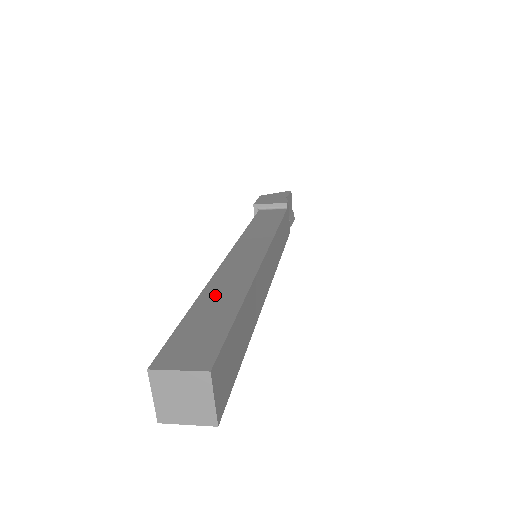
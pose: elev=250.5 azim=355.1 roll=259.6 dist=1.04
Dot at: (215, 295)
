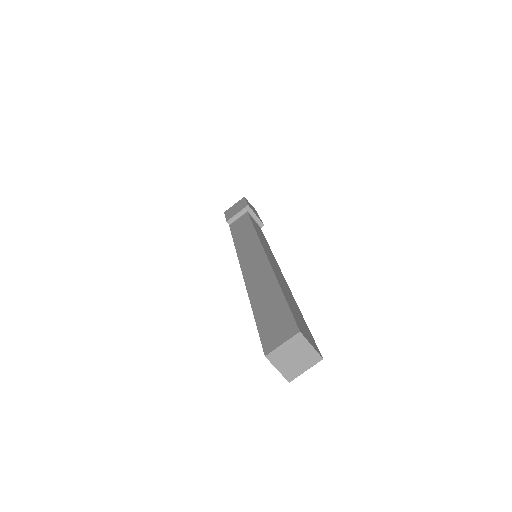
Dot at: occluded
